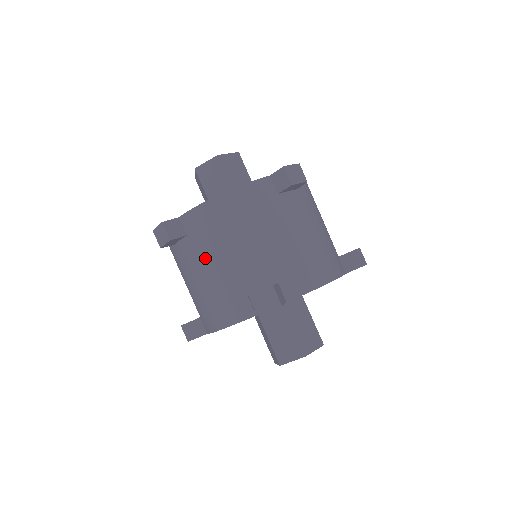
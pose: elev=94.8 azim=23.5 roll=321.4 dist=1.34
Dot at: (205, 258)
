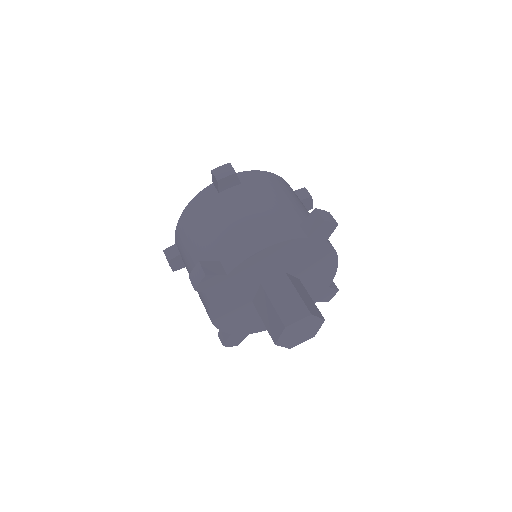
Dot at: (188, 265)
